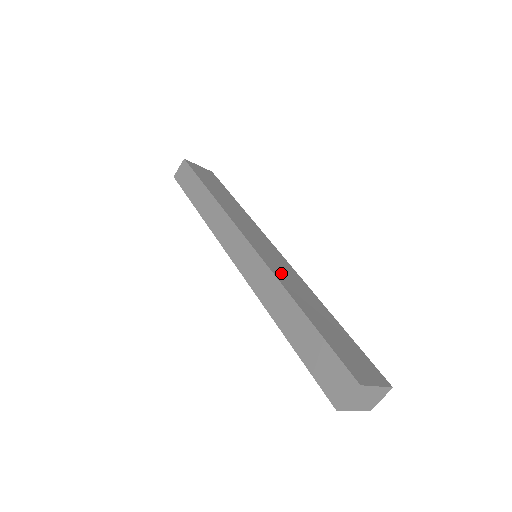
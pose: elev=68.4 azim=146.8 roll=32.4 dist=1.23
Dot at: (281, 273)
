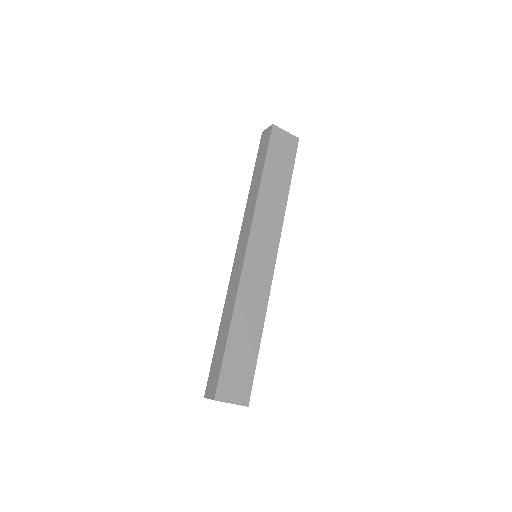
Dot at: (248, 289)
